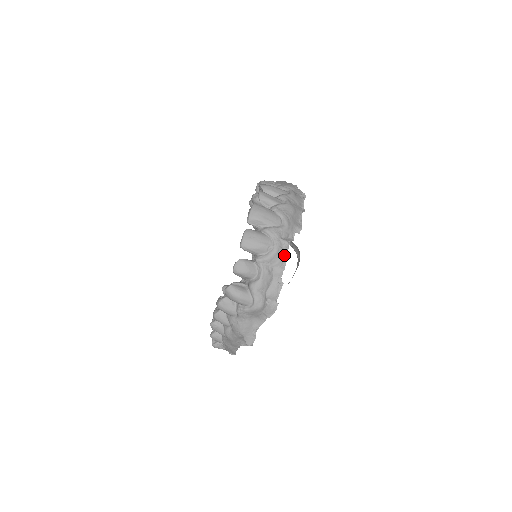
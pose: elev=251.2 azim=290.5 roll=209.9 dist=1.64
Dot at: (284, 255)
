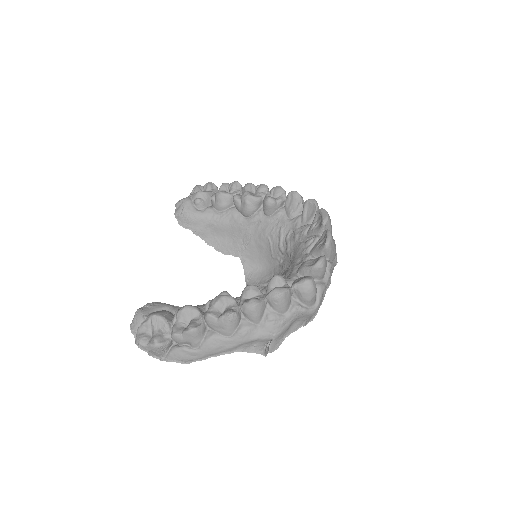
Dot at: occluded
